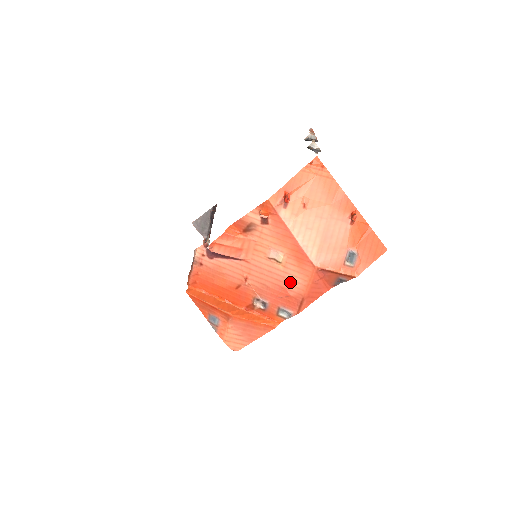
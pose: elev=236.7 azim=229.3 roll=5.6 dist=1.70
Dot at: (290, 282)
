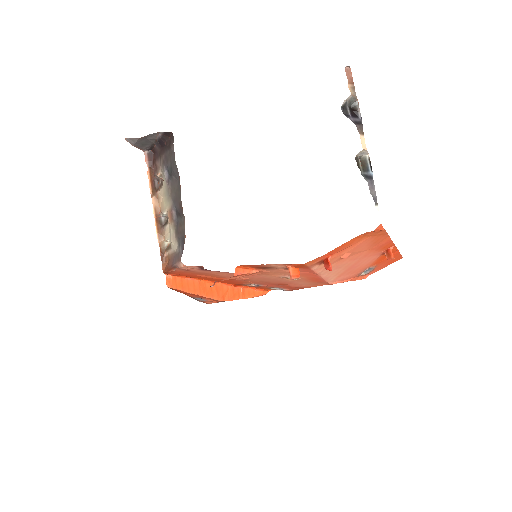
Dot at: (295, 284)
